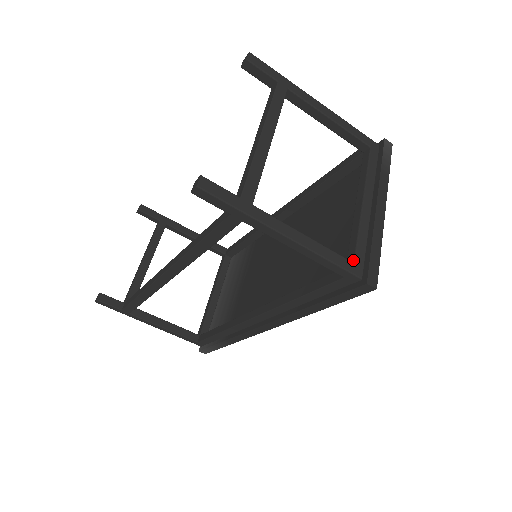
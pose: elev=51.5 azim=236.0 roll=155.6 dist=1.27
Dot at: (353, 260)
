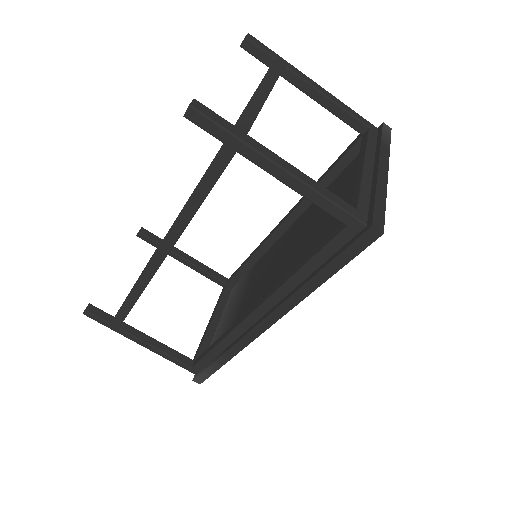
Dot at: (356, 208)
